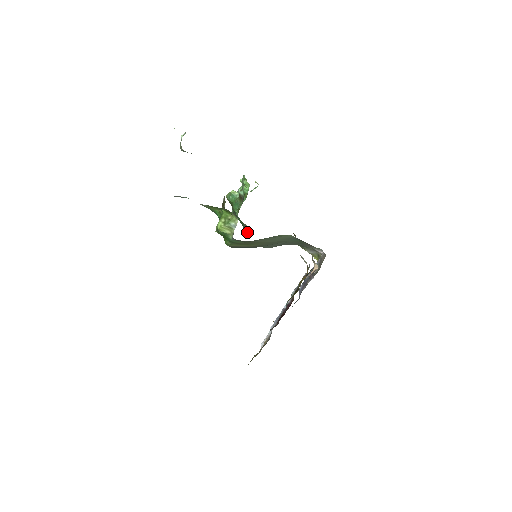
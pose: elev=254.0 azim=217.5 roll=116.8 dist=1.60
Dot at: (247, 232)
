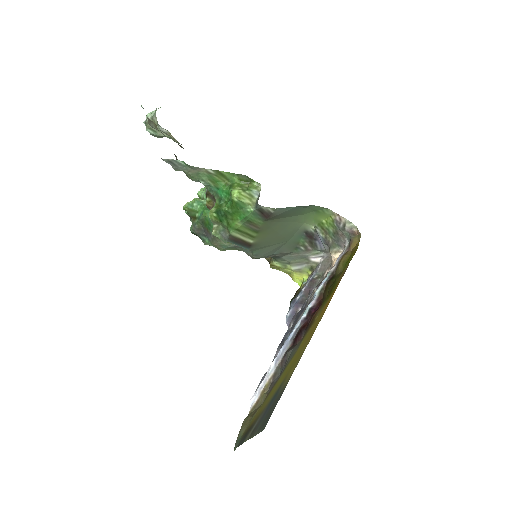
Dot at: occluded
